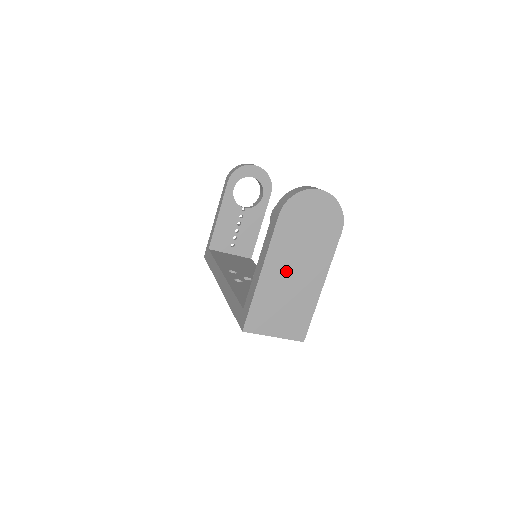
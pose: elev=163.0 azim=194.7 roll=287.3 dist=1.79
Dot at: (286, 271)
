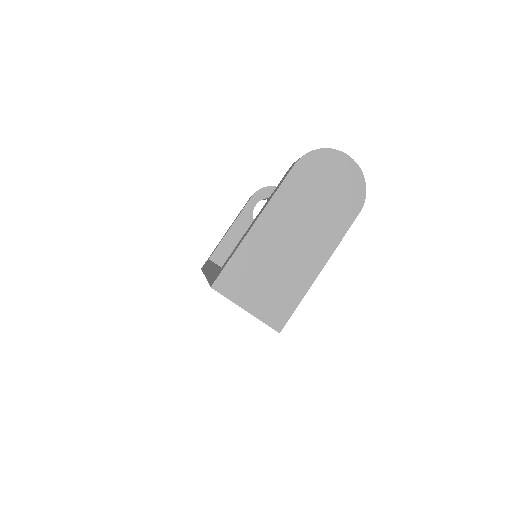
Dot at: (284, 233)
